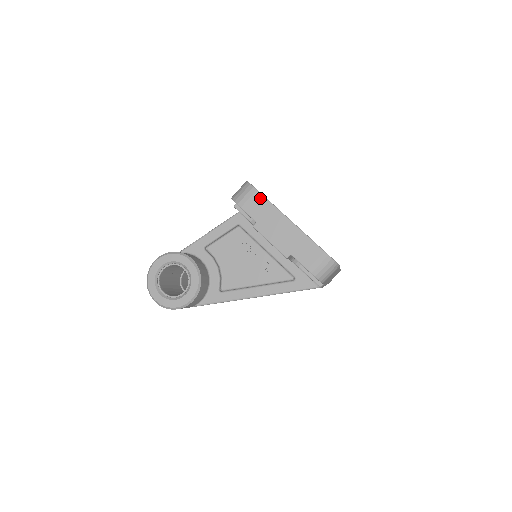
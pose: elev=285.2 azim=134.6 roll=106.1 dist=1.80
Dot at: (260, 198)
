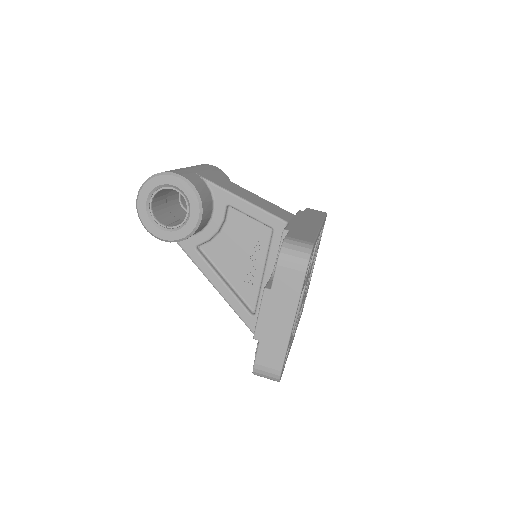
Dot at: (299, 281)
